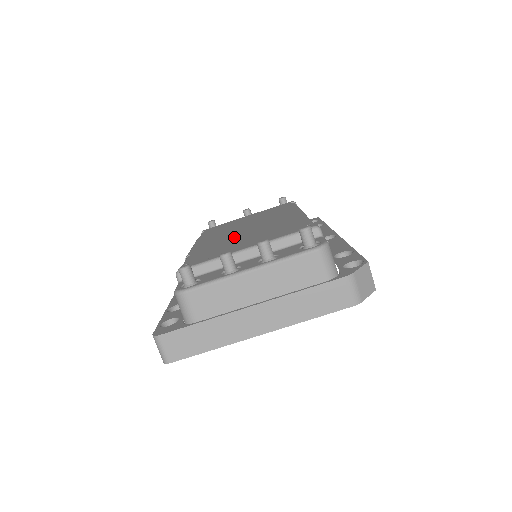
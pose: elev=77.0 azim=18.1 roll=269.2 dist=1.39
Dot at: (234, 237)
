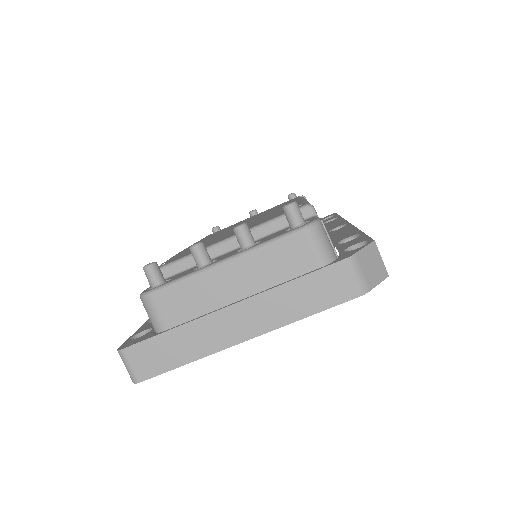
Dot at: (224, 233)
